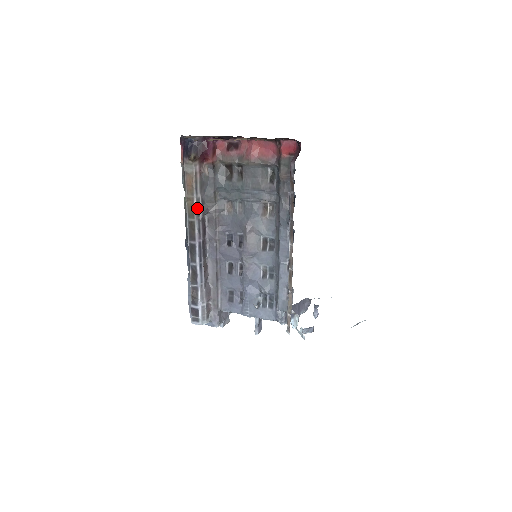
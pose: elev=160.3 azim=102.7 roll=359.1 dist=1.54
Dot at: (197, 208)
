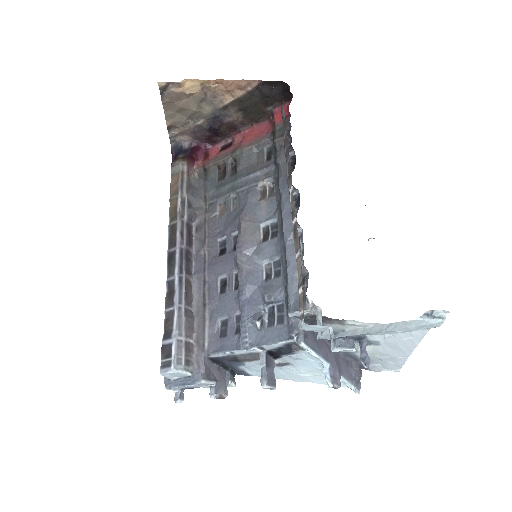
Dot at: (181, 208)
